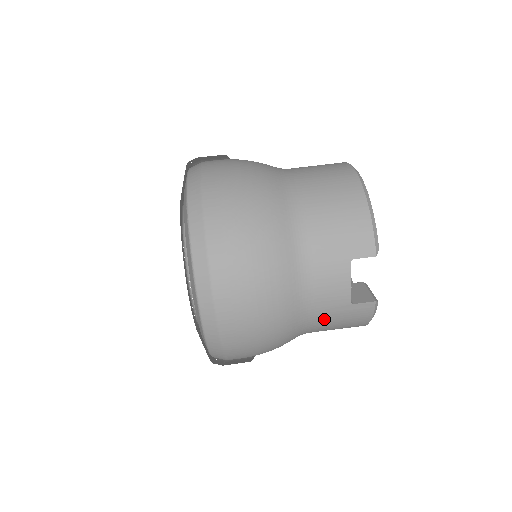
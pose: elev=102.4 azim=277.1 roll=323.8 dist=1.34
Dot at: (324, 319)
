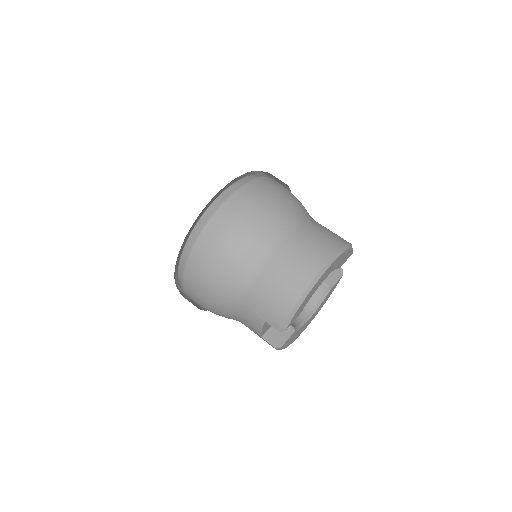
Dot at: occluded
